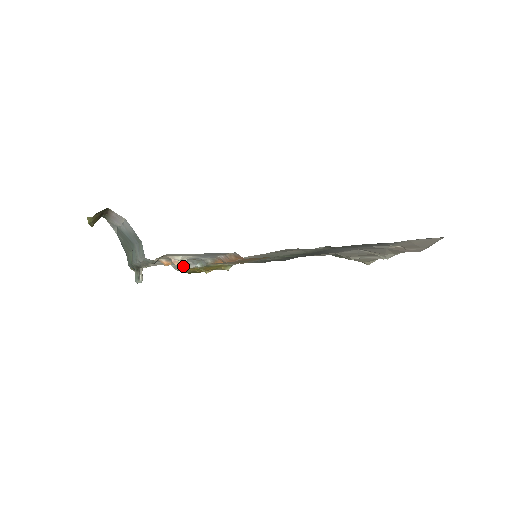
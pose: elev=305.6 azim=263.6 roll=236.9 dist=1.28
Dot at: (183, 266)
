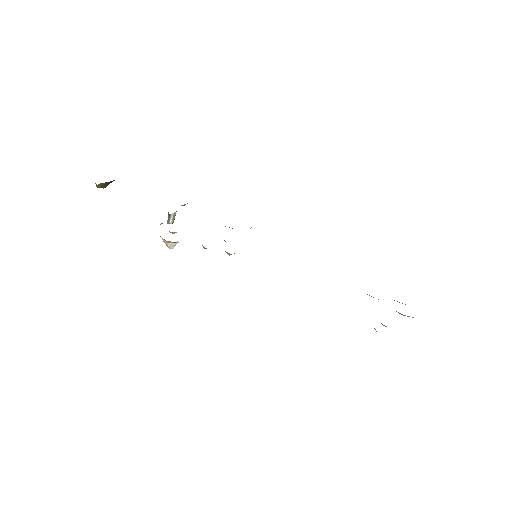
Dot at: (170, 247)
